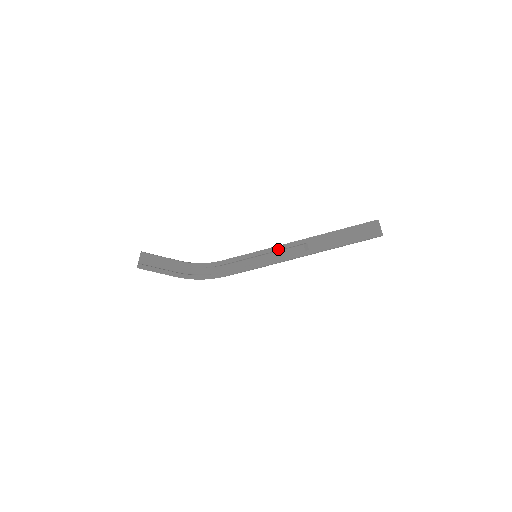
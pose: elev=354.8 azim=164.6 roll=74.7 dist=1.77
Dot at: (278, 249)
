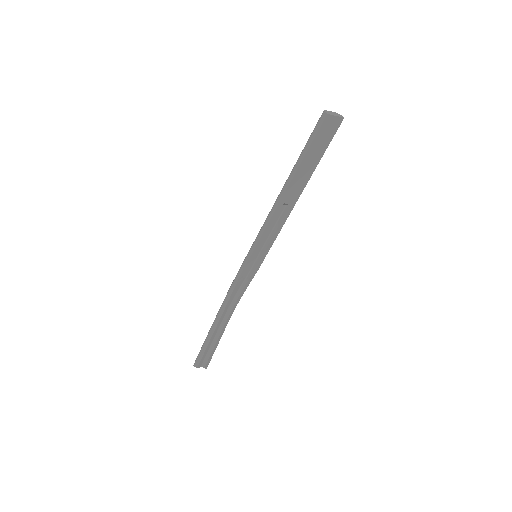
Dot at: (266, 234)
